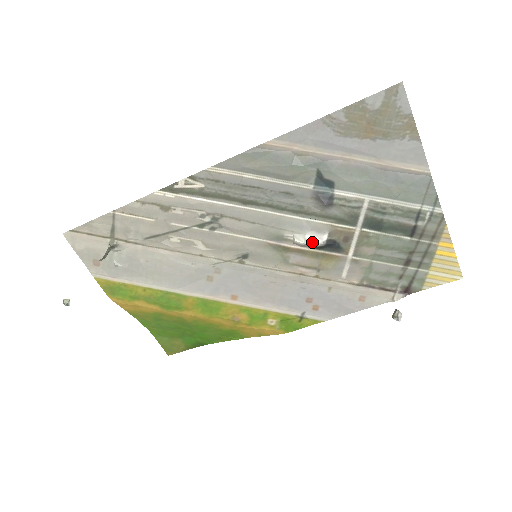
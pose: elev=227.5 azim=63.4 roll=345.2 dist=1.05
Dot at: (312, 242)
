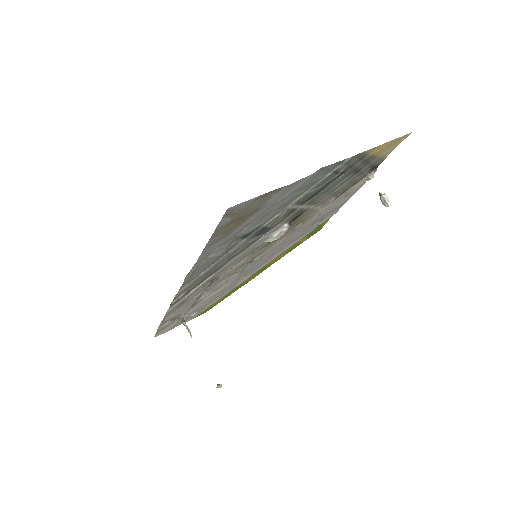
Dot at: (281, 234)
